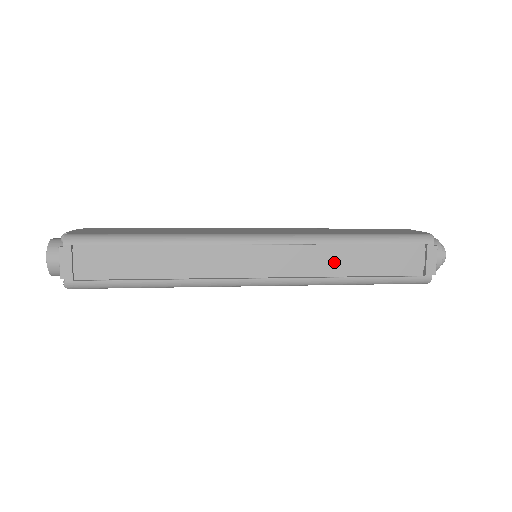
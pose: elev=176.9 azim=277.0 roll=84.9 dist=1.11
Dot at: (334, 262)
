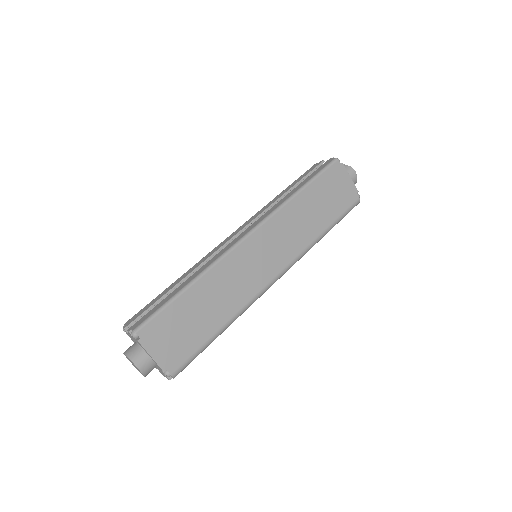
Dot at: occluded
